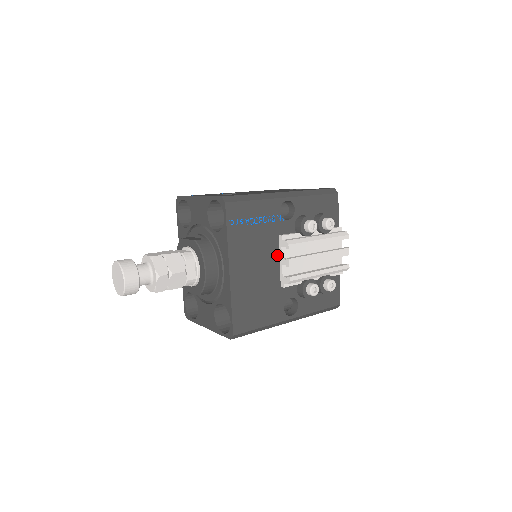
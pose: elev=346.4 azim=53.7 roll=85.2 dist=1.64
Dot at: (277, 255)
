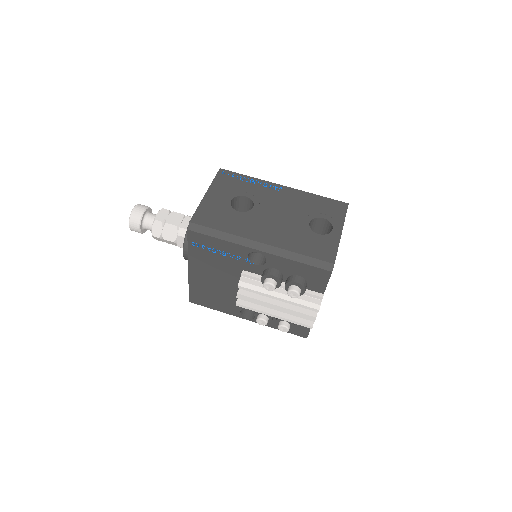
Dot at: occluded
